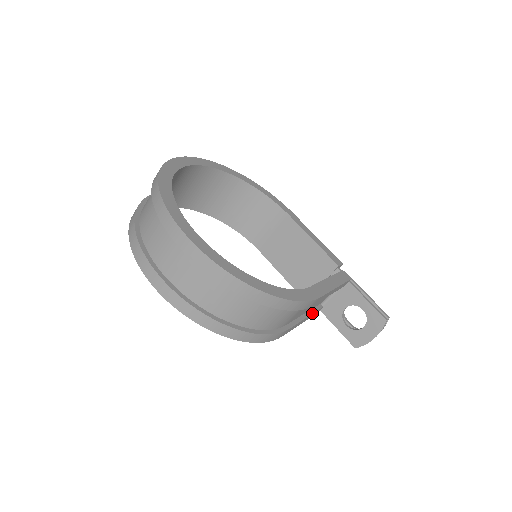
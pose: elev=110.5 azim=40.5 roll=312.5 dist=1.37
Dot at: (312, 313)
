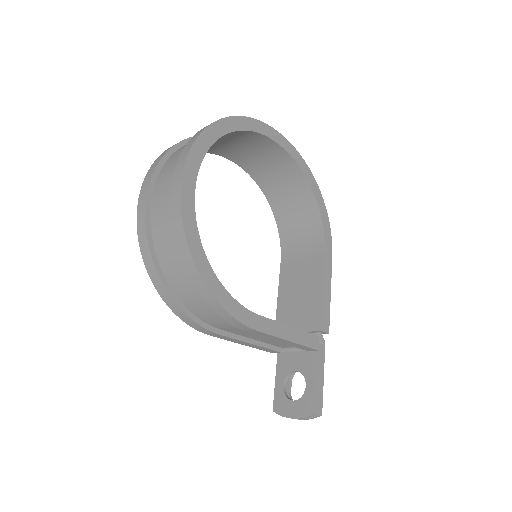
Dot at: (262, 346)
